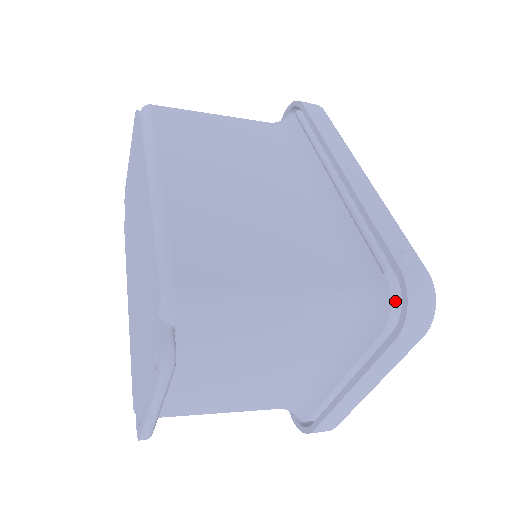
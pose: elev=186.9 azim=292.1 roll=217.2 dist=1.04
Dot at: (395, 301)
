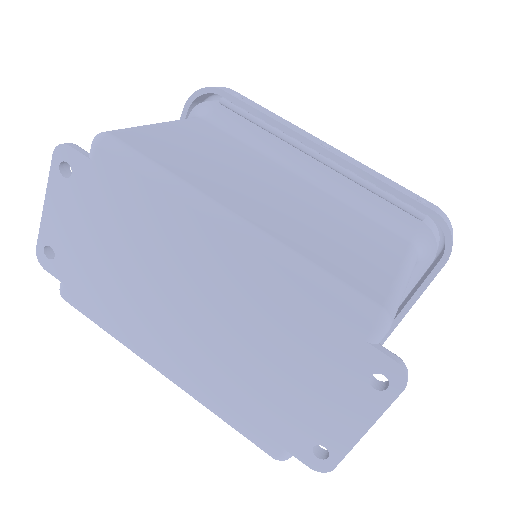
Dot at: (436, 237)
